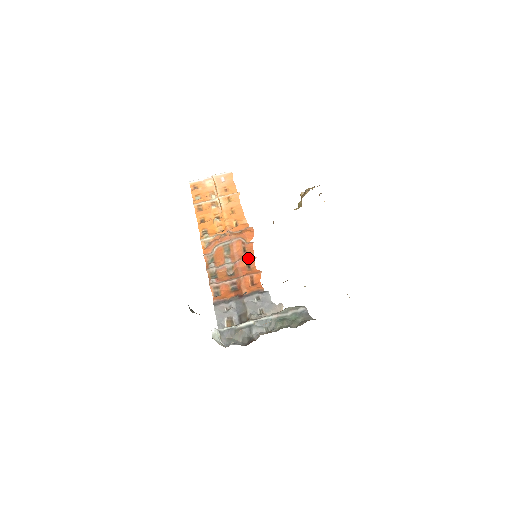
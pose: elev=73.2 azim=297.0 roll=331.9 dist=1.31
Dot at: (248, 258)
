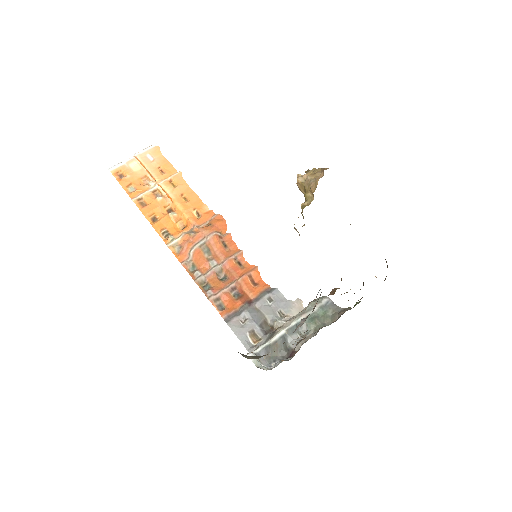
Dot at: (234, 254)
